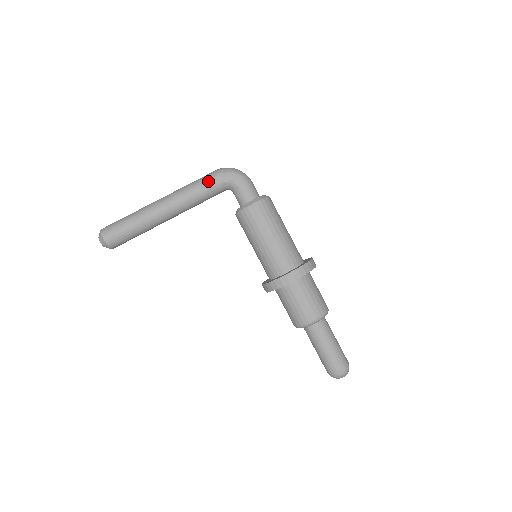
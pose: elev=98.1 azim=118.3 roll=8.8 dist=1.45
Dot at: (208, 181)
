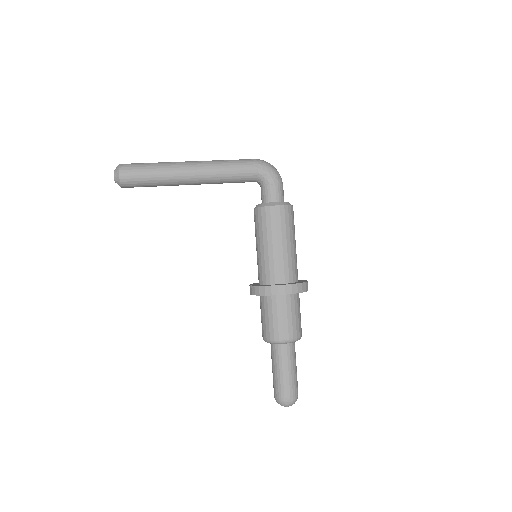
Dot at: (243, 165)
